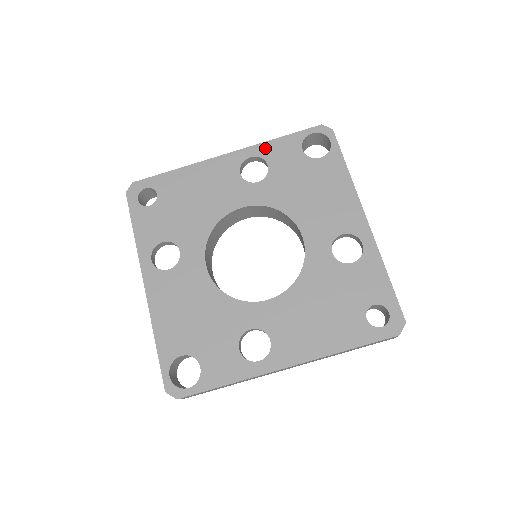
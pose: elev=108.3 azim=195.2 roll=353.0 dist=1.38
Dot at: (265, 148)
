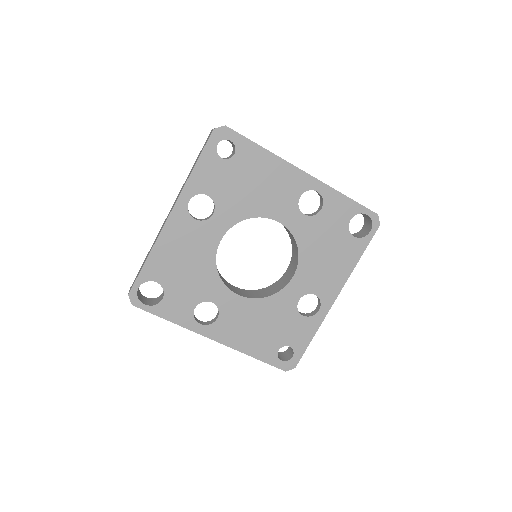
Dot at: (332, 195)
